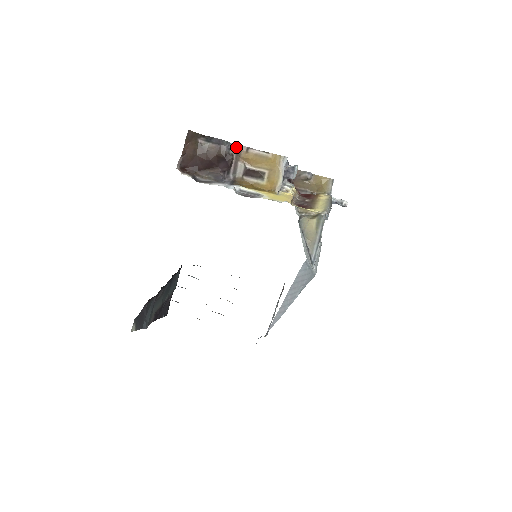
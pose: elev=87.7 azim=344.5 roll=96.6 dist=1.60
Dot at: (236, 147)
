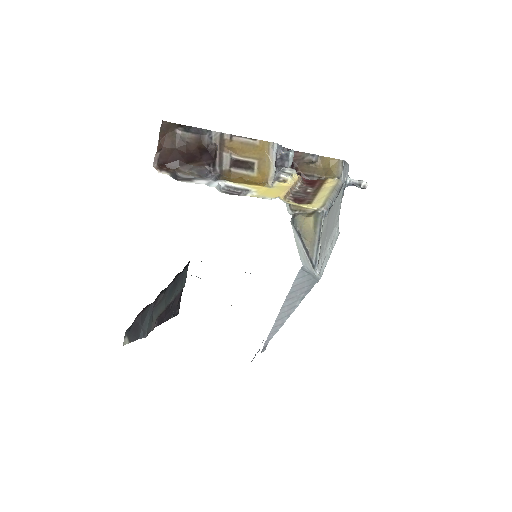
Dot at: (218, 135)
